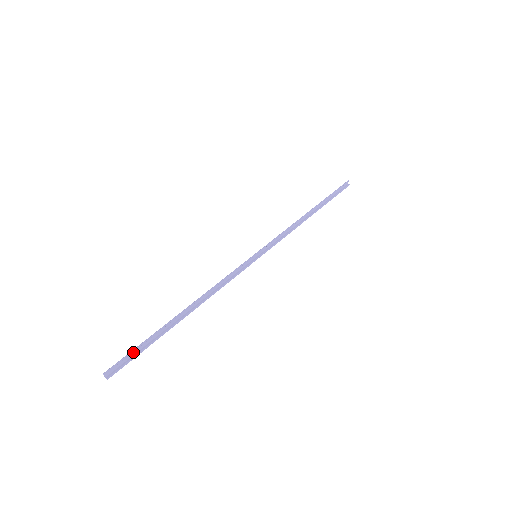
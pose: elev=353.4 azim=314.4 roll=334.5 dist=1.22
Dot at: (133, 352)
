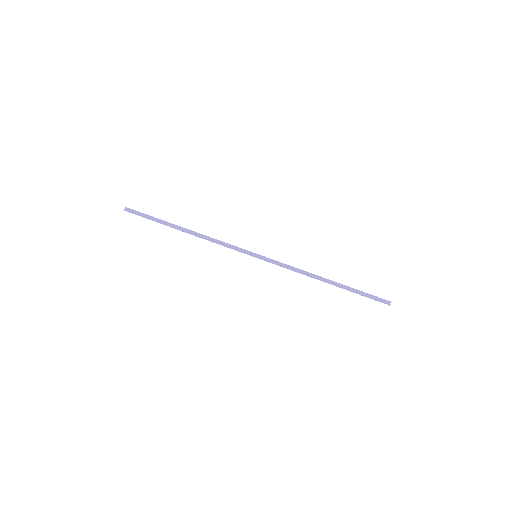
Dot at: (145, 217)
